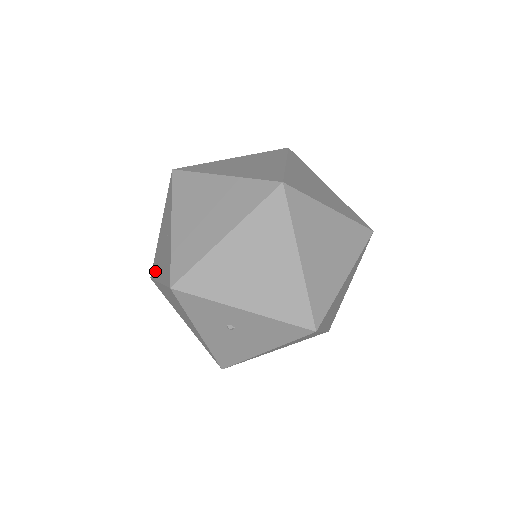
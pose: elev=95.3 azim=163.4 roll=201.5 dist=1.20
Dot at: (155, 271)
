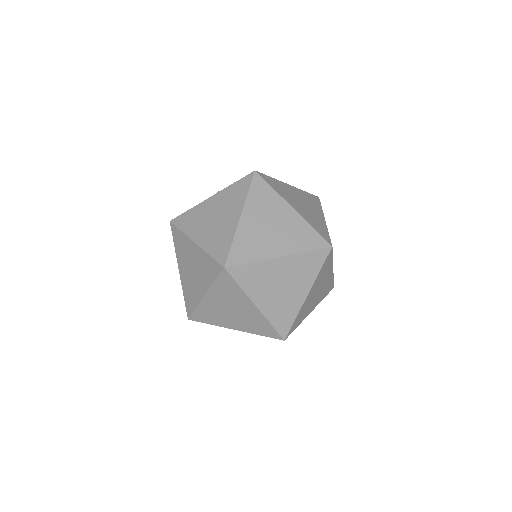
Dot at: (210, 320)
